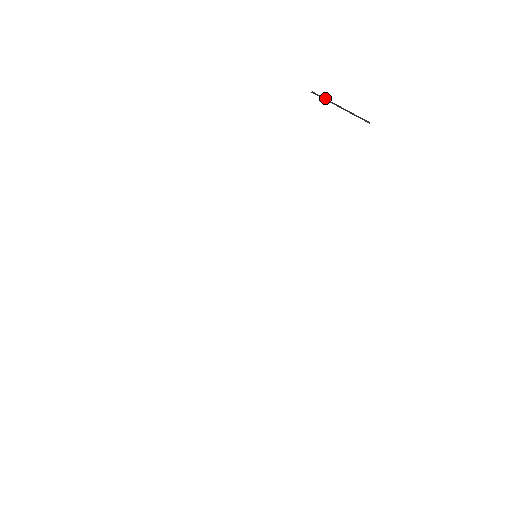
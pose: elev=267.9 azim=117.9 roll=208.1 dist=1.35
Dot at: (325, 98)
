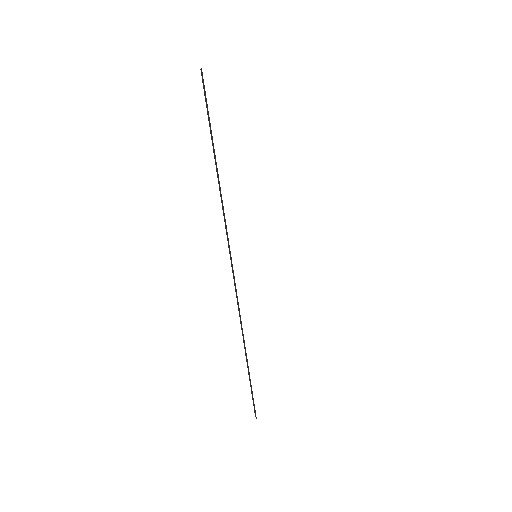
Dot at: occluded
